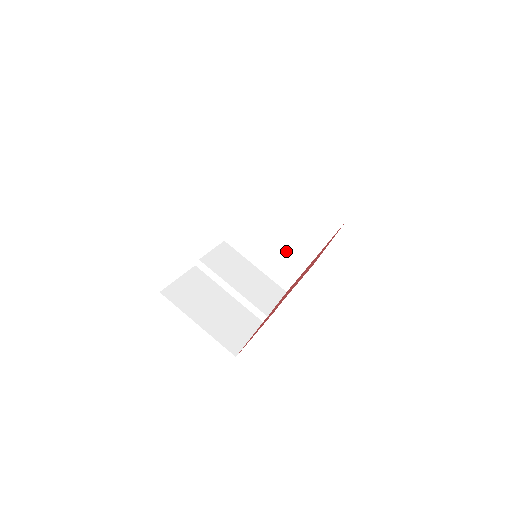
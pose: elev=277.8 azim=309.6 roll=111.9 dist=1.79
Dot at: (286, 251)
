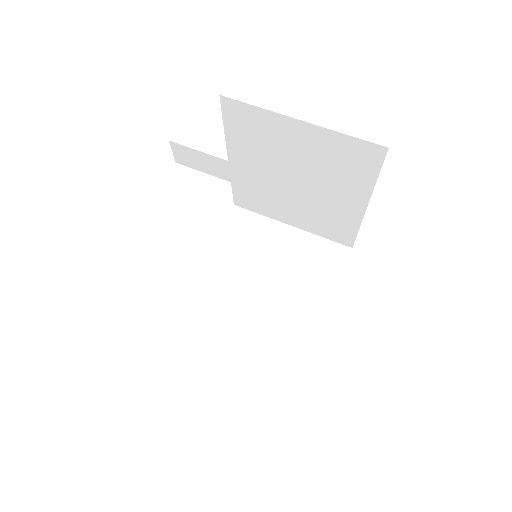
Dot at: (277, 316)
